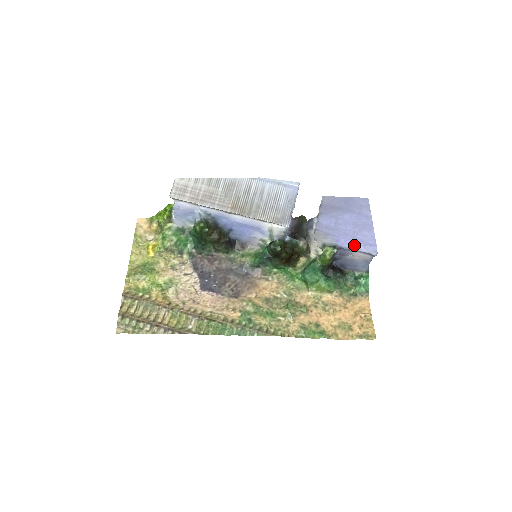
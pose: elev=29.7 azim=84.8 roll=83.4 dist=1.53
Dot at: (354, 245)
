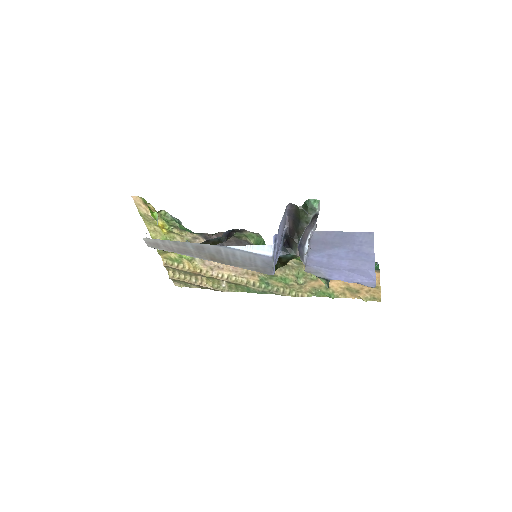
Dot at: (349, 281)
